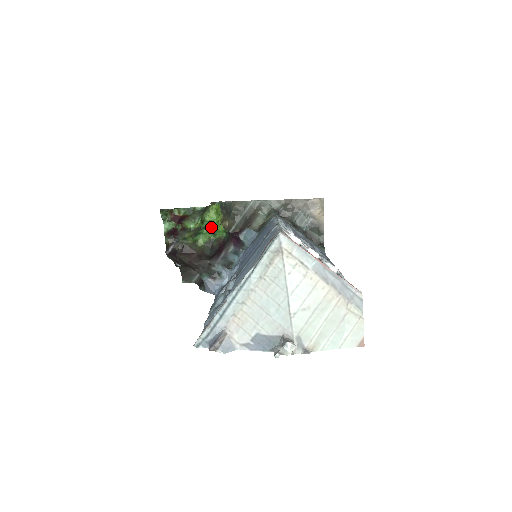
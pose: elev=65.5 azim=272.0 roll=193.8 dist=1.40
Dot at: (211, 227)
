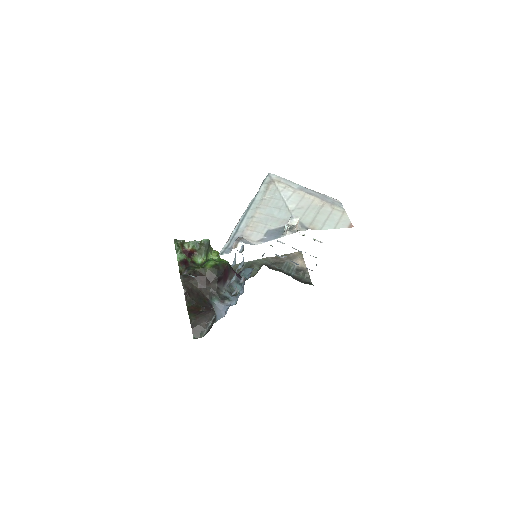
Dot at: occluded
